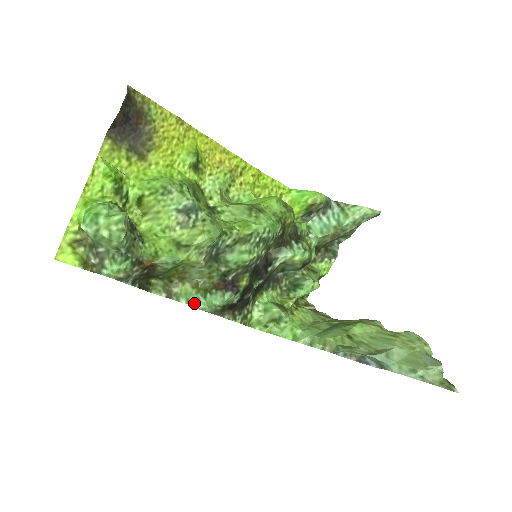
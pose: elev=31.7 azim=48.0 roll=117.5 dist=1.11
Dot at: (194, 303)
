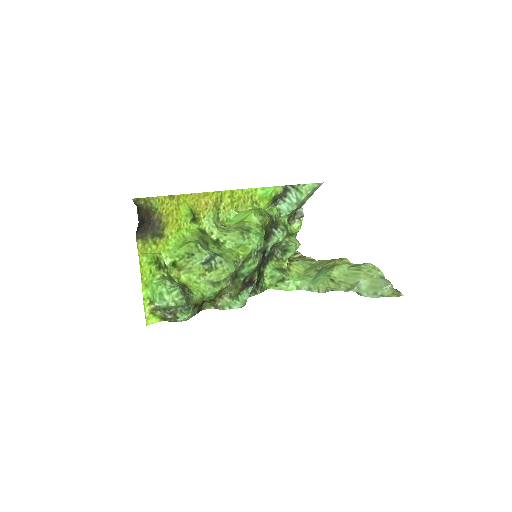
Dot at: (234, 307)
